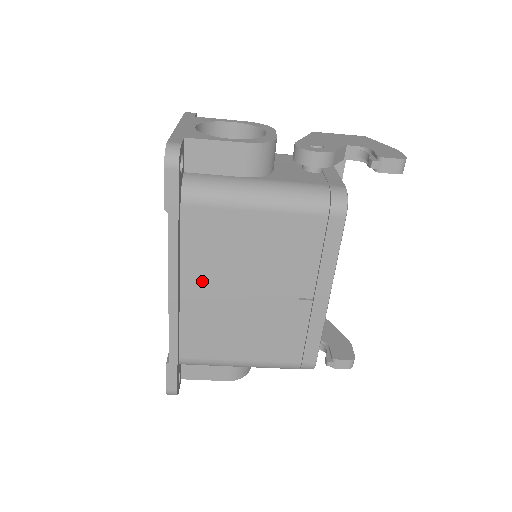
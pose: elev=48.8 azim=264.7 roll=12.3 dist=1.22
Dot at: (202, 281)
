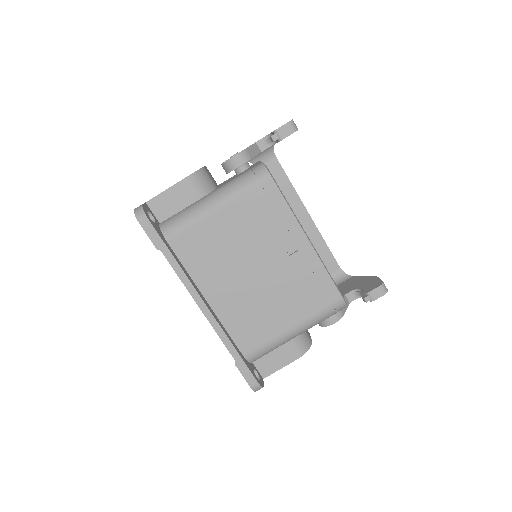
Dot at: (216, 286)
